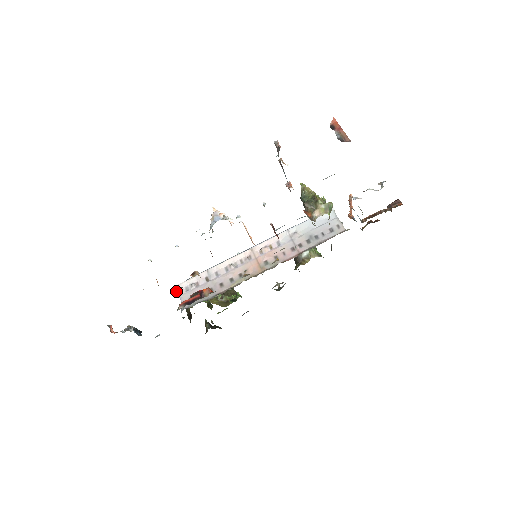
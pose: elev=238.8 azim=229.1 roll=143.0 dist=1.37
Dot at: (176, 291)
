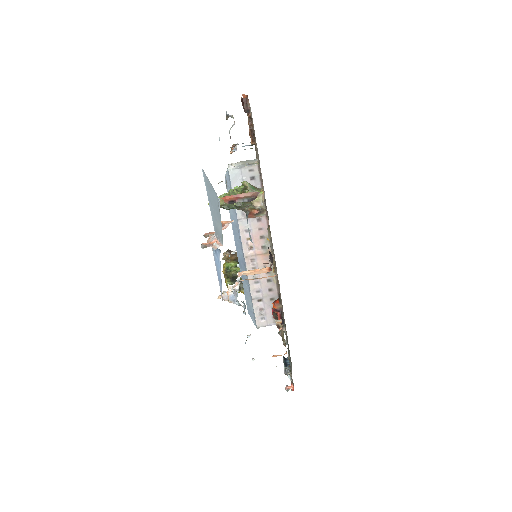
Dot at: occluded
